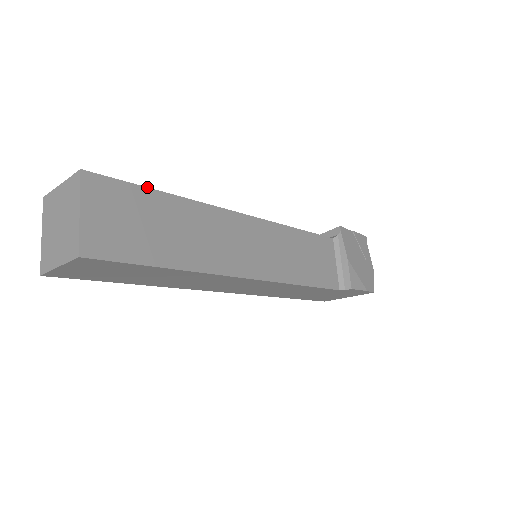
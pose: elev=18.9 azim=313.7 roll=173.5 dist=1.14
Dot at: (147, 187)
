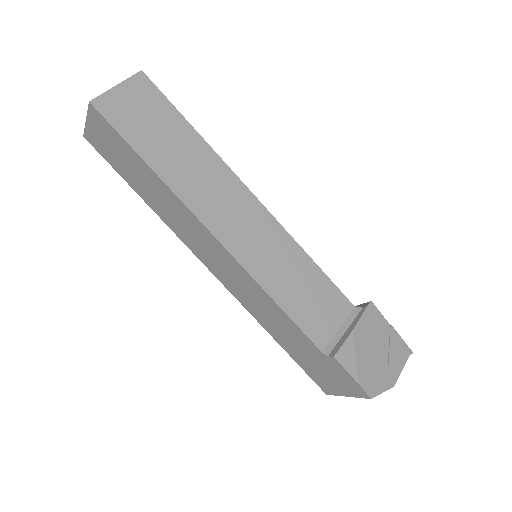
Dot at: (181, 114)
